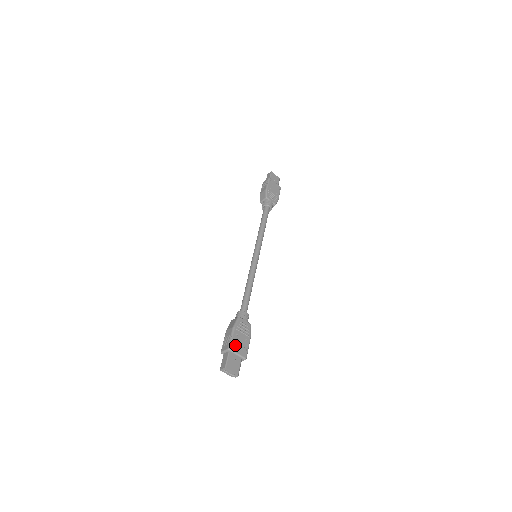
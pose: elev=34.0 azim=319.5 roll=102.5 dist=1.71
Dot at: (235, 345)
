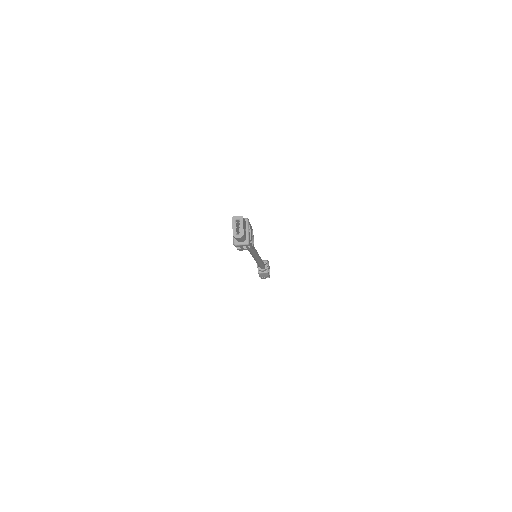
Dot at: (249, 227)
